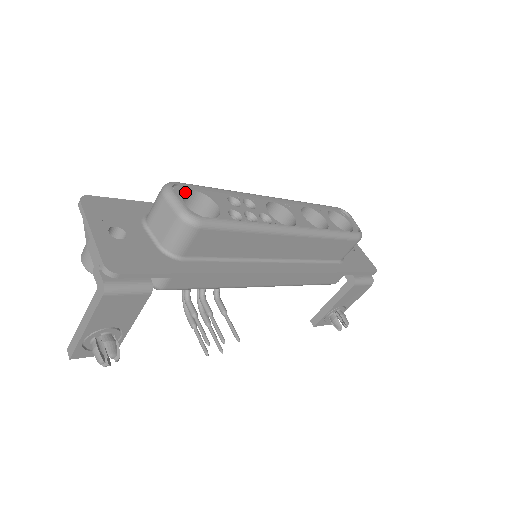
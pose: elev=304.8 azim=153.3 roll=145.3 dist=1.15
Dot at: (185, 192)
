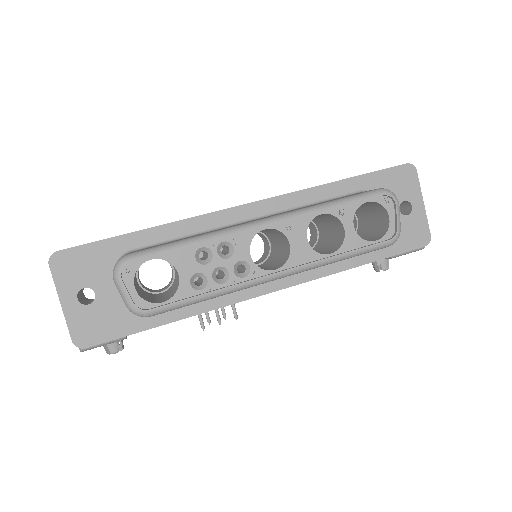
Dot at: (141, 264)
